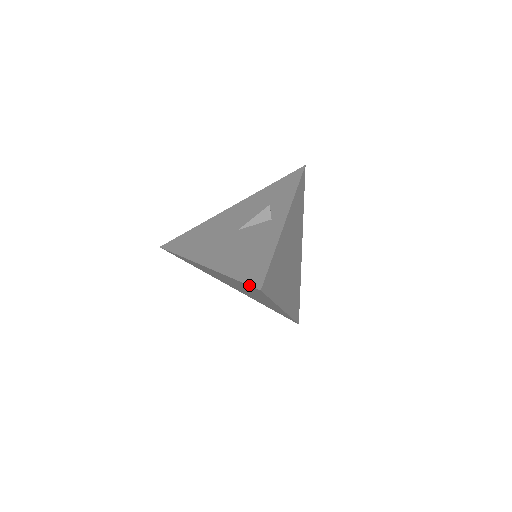
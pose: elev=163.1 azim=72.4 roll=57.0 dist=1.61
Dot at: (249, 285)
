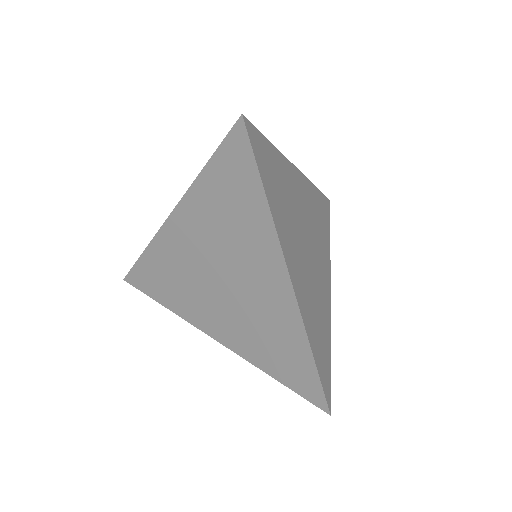
Dot at: (227, 134)
